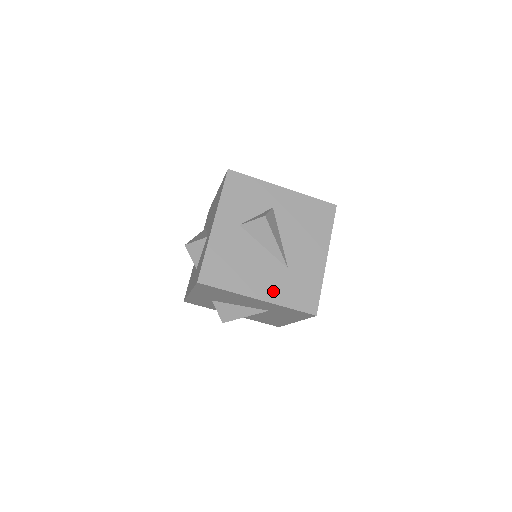
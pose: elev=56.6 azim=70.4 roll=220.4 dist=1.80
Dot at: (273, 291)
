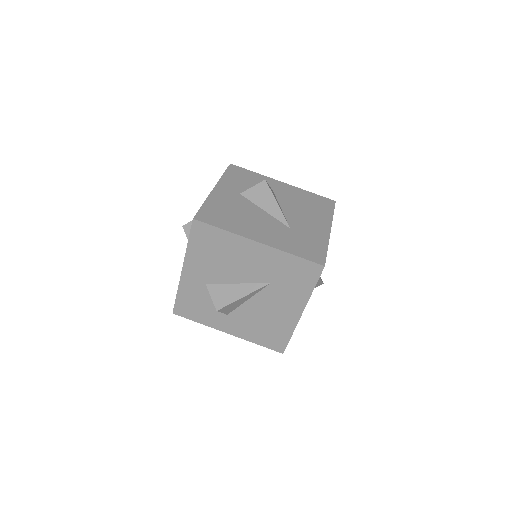
Dot at: (275, 240)
